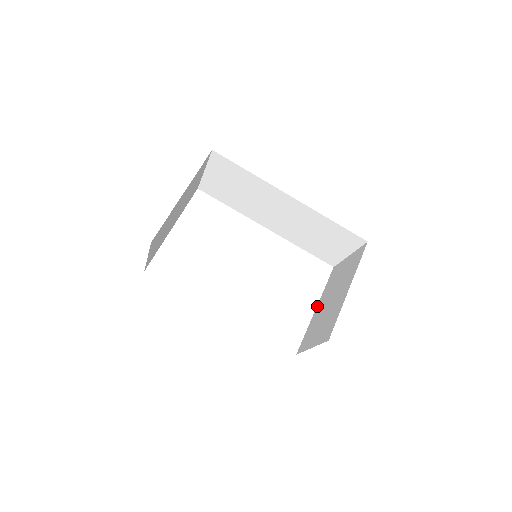
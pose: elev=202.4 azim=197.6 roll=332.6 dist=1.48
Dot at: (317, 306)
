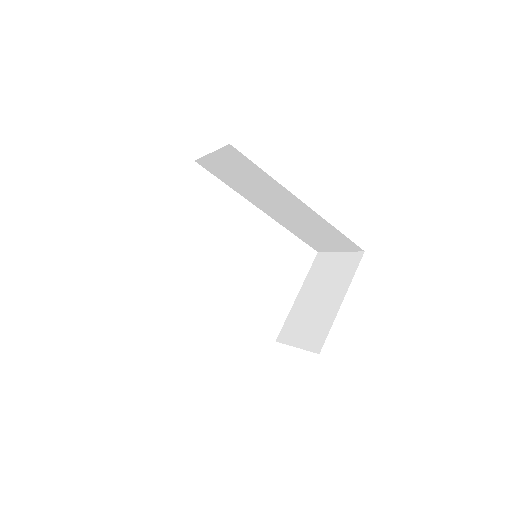
Dot at: (299, 294)
